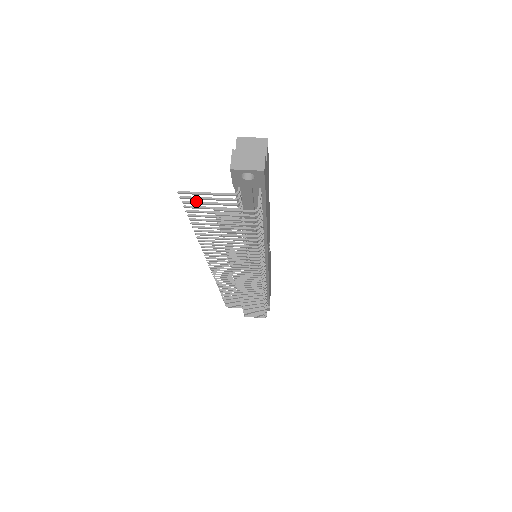
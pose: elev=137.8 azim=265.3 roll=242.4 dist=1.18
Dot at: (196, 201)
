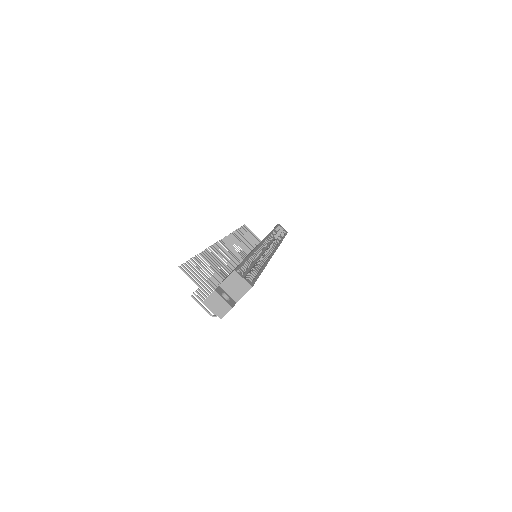
Dot at: (192, 270)
